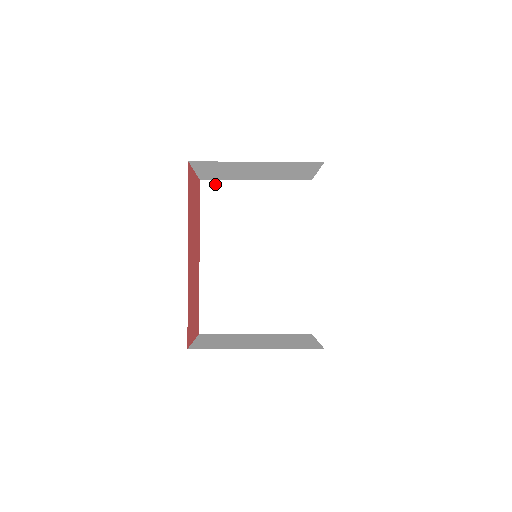
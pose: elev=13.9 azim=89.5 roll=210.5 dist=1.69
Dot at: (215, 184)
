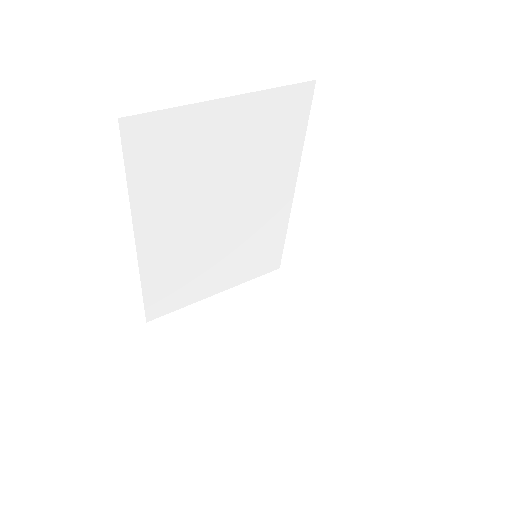
Dot at: (151, 120)
